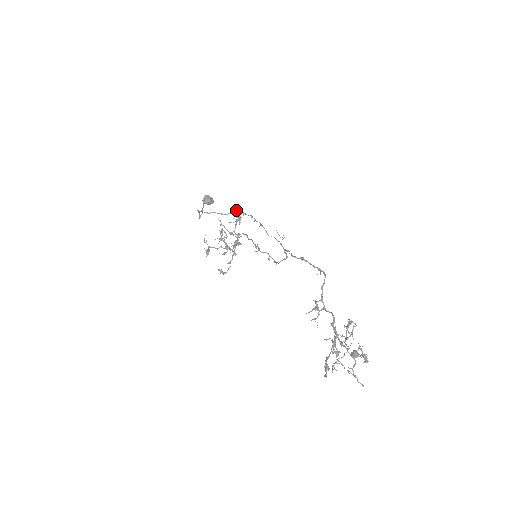
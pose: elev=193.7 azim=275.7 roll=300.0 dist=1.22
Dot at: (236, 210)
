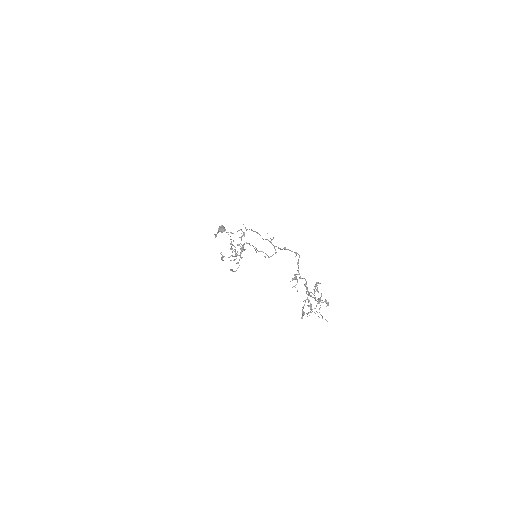
Dot at: (241, 229)
